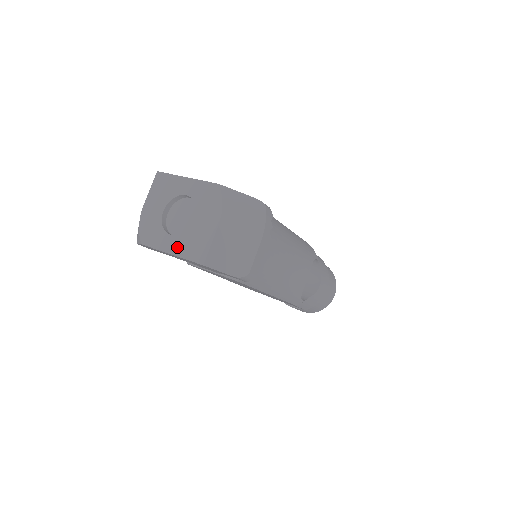
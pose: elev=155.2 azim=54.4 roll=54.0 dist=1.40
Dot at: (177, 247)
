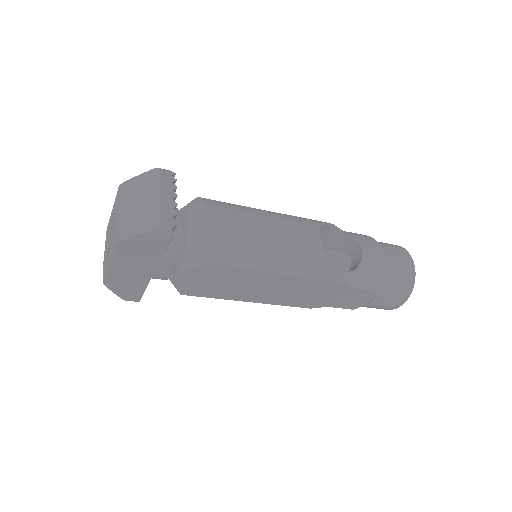
Dot at: (110, 254)
